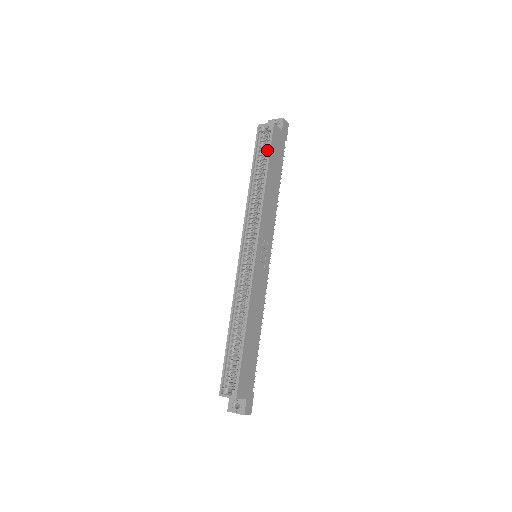
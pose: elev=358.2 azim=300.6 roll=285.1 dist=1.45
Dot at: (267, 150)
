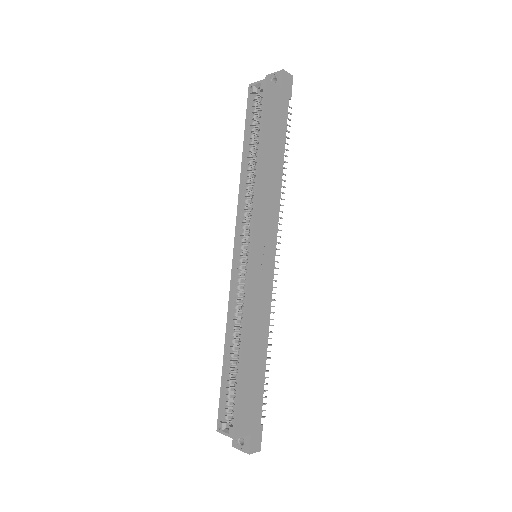
Dot at: occluded
